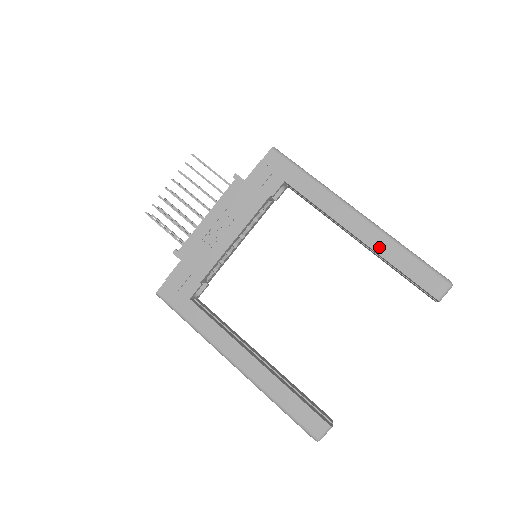
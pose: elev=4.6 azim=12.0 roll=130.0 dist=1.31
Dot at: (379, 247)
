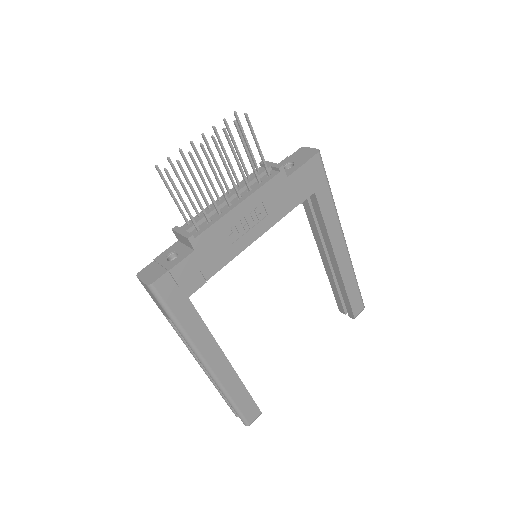
Dot at: (345, 273)
